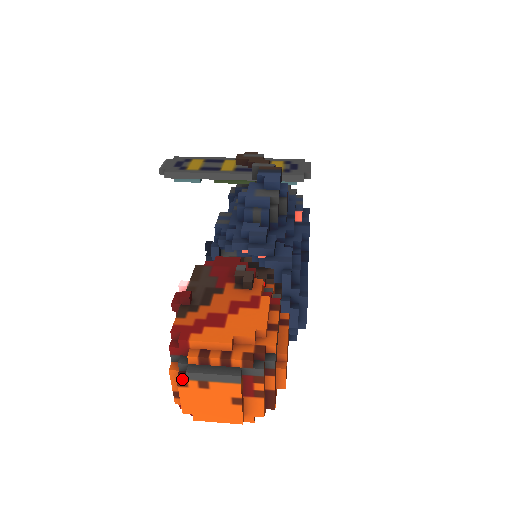
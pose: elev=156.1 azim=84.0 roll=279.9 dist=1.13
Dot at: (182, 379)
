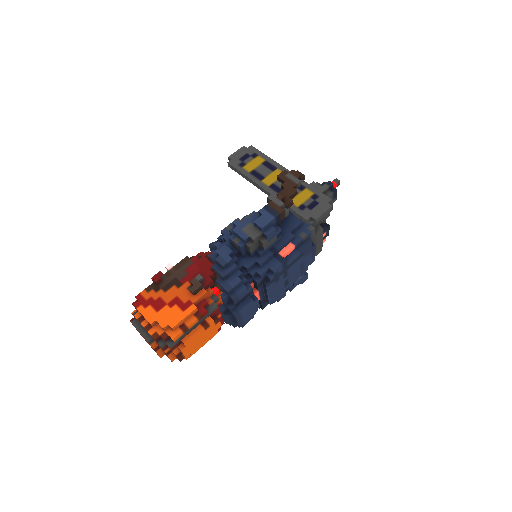
Dot at: occluded
